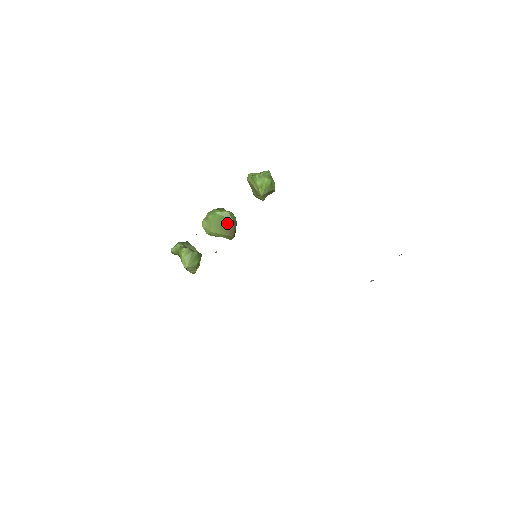
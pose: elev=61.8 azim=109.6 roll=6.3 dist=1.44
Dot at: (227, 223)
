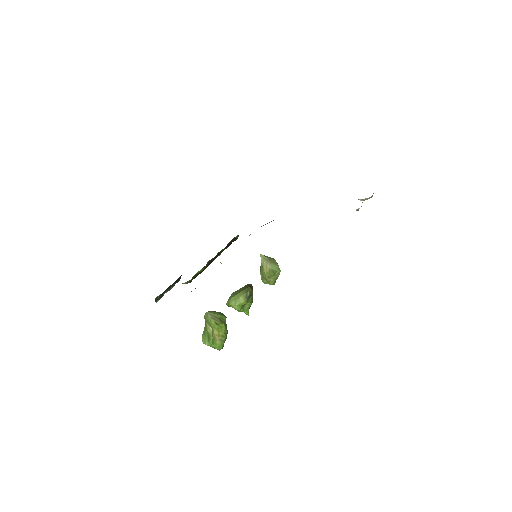
Dot at: (244, 287)
